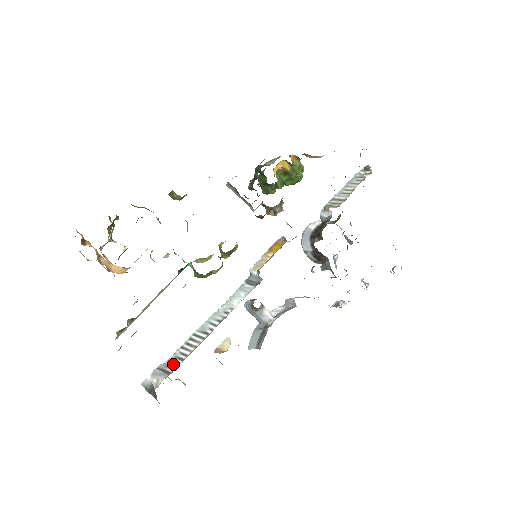
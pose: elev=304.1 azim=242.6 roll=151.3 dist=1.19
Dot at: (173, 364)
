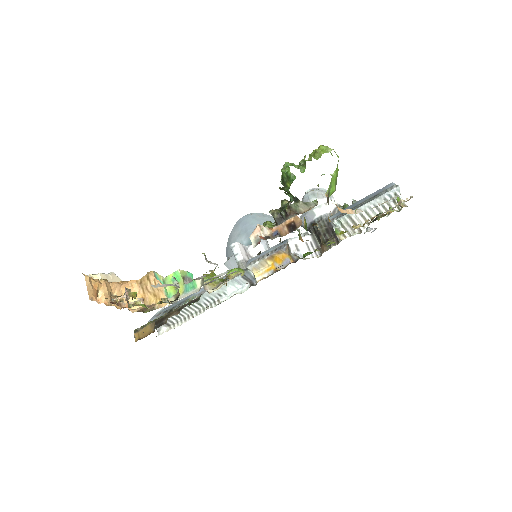
Dot at: (172, 319)
